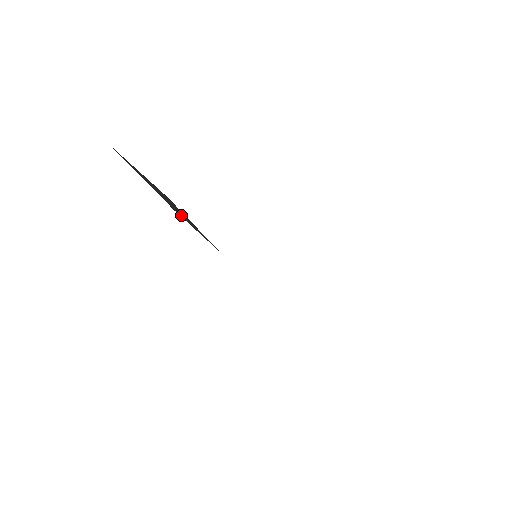
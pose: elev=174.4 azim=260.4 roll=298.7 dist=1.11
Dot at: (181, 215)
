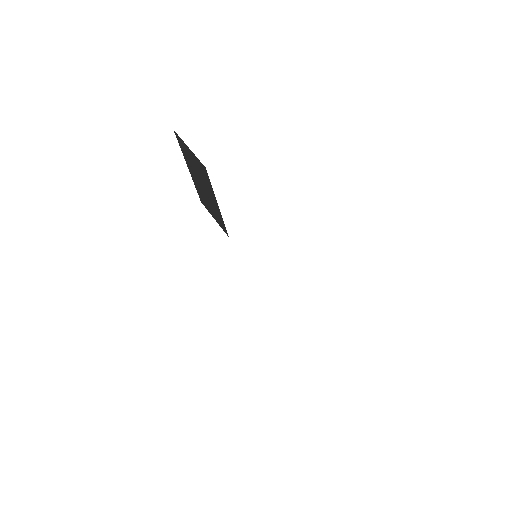
Dot at: (207, 201)
